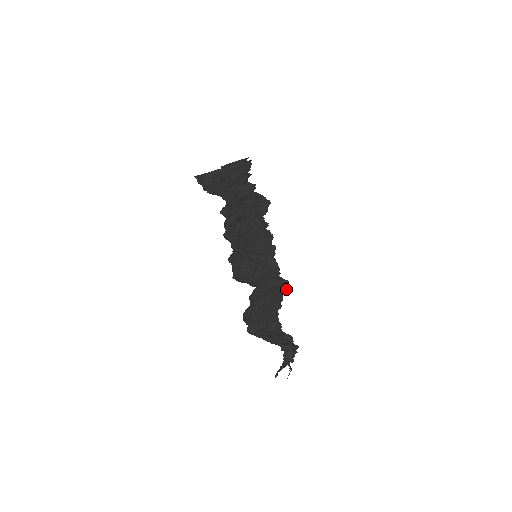
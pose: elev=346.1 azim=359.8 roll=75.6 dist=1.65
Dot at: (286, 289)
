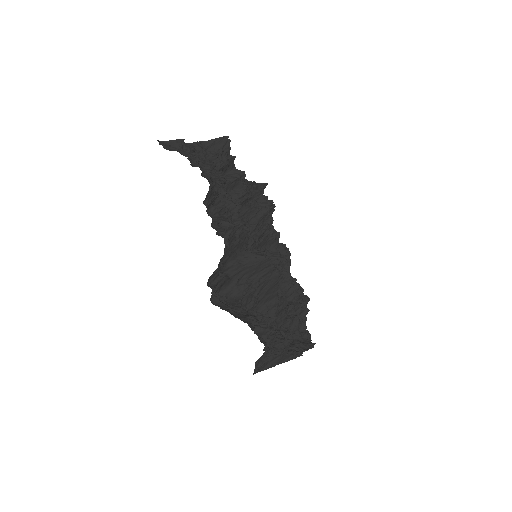
Dot at: (276, 274)
